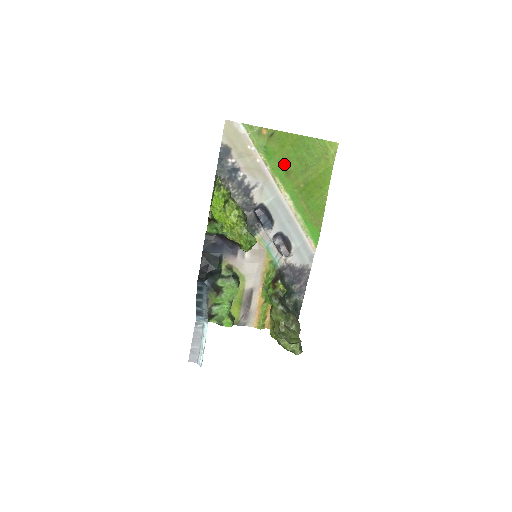
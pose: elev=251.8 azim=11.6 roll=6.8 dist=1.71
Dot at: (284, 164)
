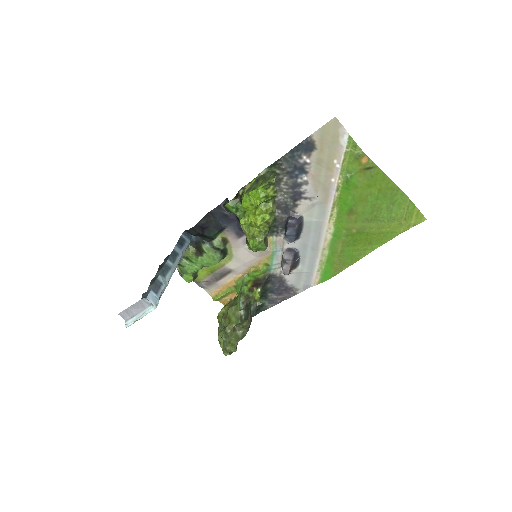
Dot at: (355, 202)
